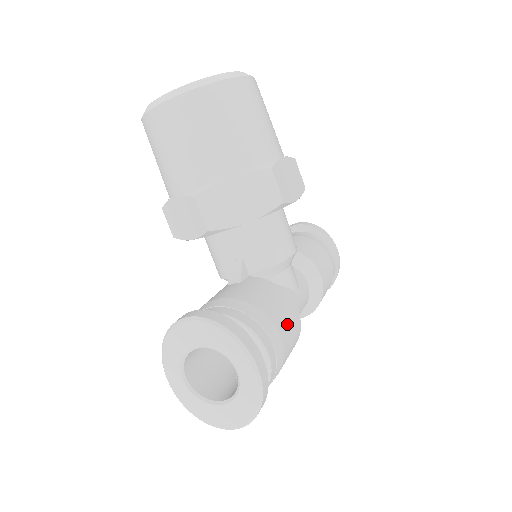
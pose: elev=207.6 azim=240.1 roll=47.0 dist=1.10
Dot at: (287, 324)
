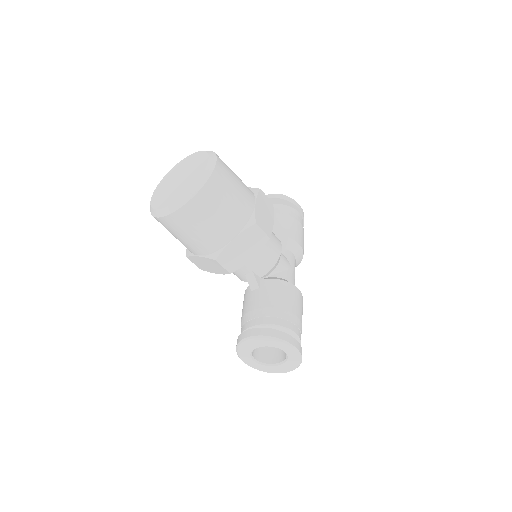
Dot at: (297, 305)
